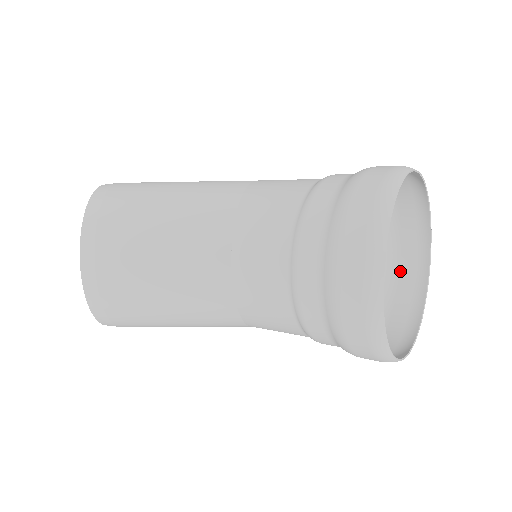
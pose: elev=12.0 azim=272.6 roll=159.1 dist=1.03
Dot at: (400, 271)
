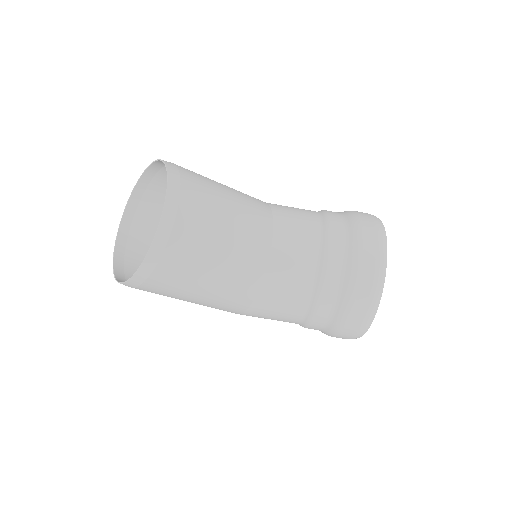
Dot at: occluded
